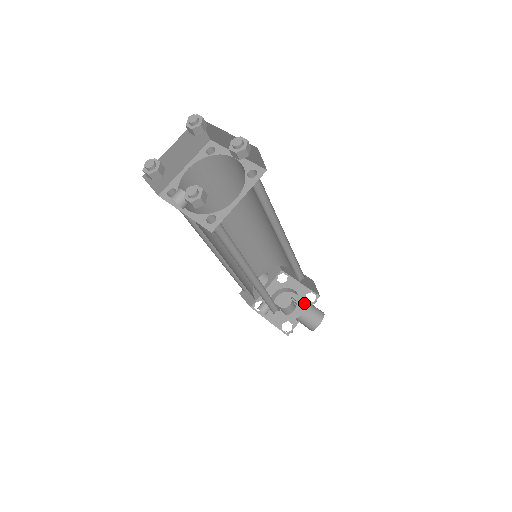
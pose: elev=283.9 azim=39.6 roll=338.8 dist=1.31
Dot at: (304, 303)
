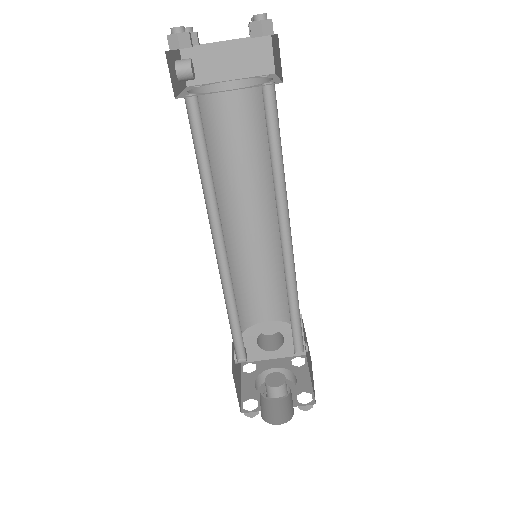
Dot at: (292, 397)
